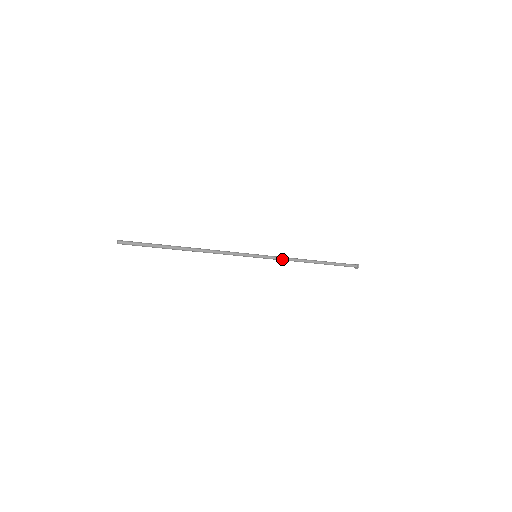
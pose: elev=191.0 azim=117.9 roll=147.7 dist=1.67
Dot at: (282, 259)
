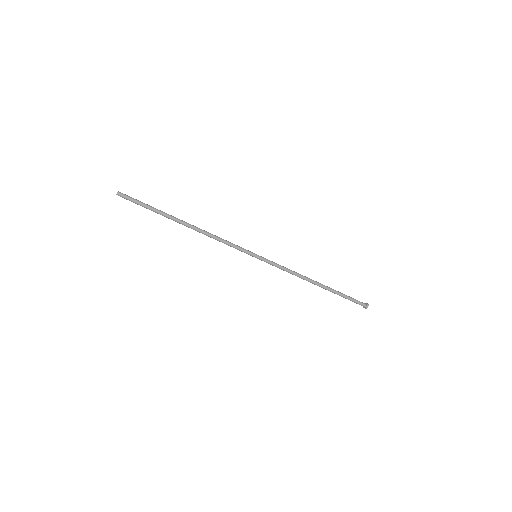
Dot at: (284, 267)
